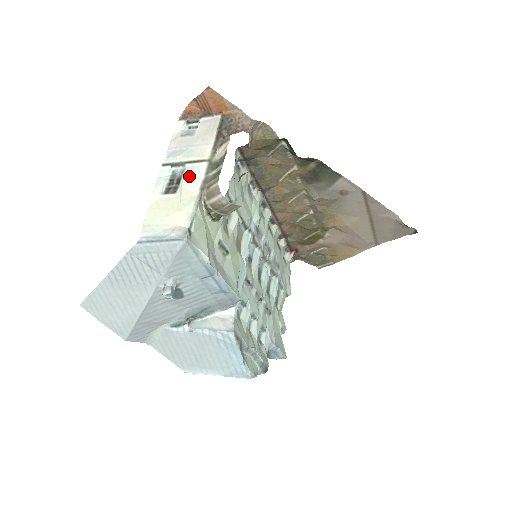
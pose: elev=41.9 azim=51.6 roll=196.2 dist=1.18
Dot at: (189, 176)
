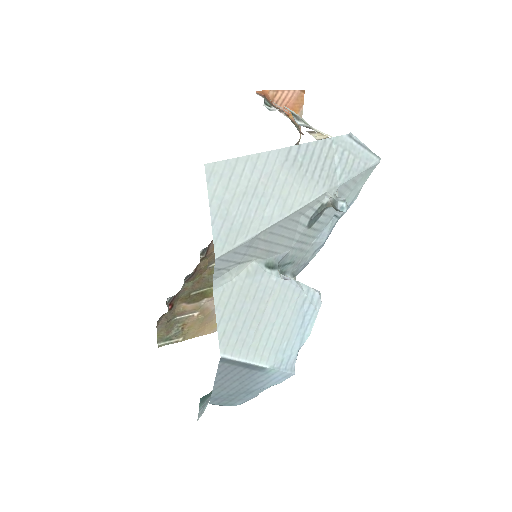
Dot at: occluded
